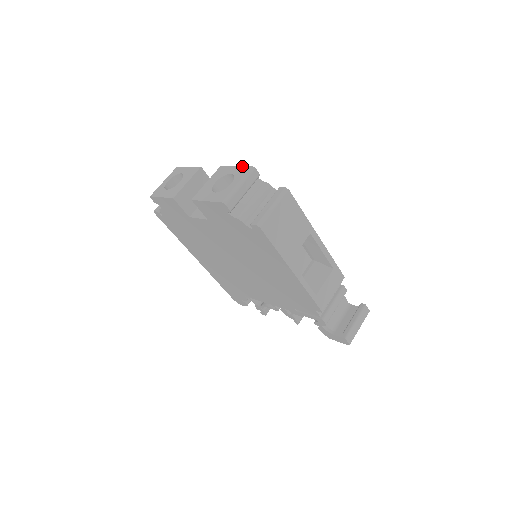
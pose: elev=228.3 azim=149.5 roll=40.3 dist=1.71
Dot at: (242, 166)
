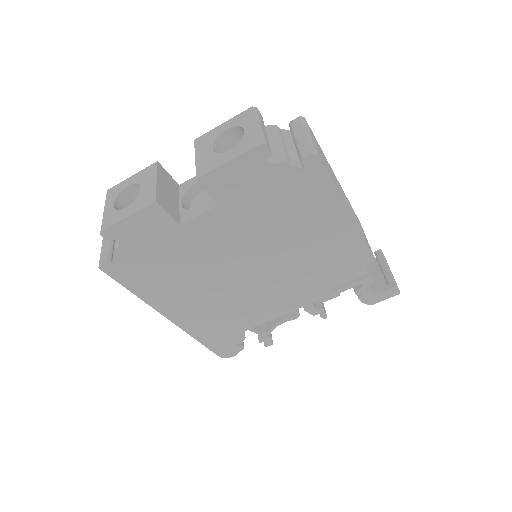
Dot at: (235, 116)
